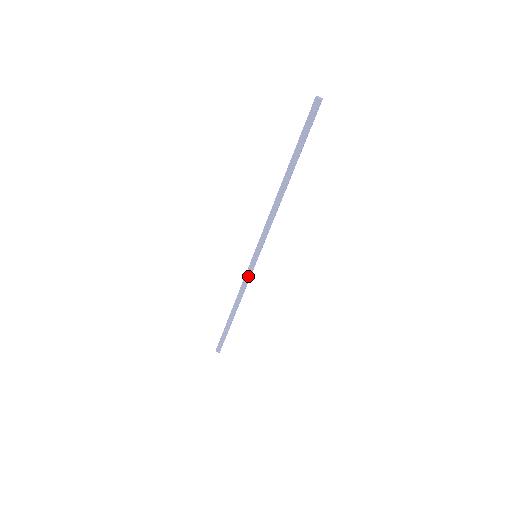
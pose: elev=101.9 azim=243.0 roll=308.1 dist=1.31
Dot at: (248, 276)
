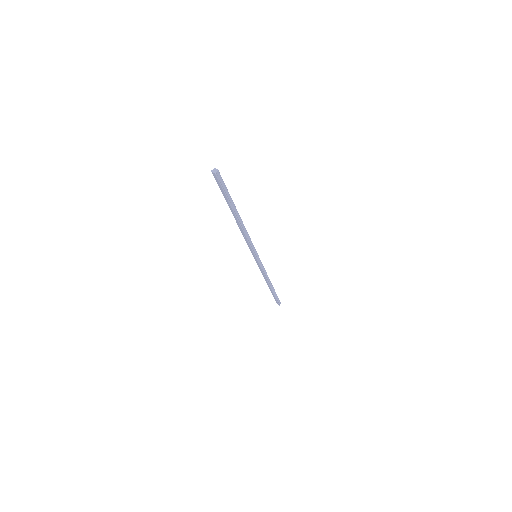
Dot at: (260, 267)
